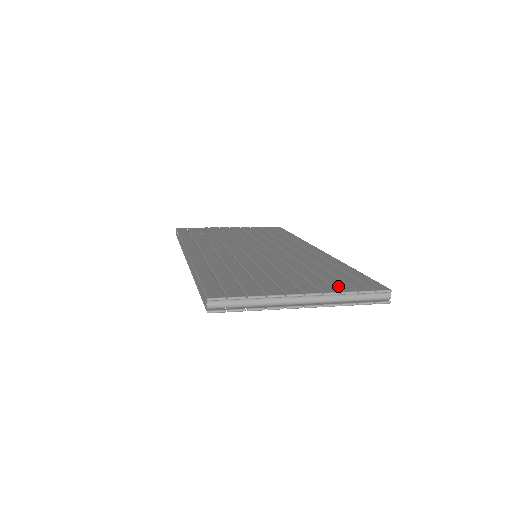
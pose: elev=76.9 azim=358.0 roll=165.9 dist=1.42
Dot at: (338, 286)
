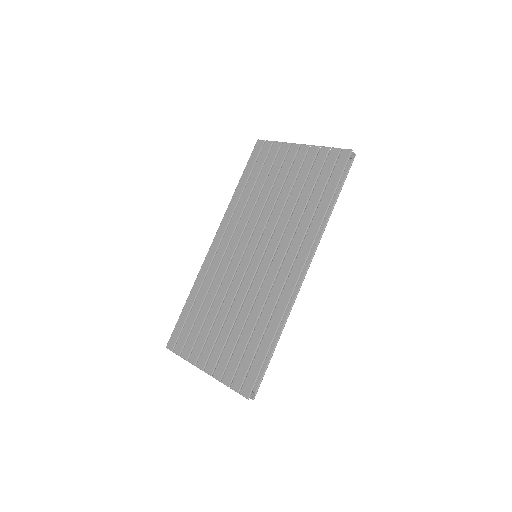
Dot at: (227, 371)
